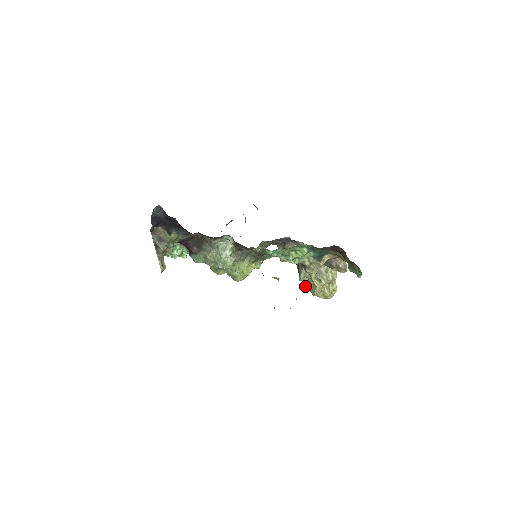
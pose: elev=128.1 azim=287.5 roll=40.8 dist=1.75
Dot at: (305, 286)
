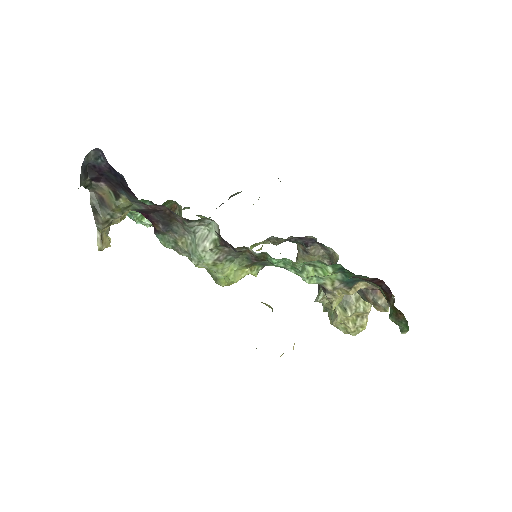
Dot at: (323, 307)
